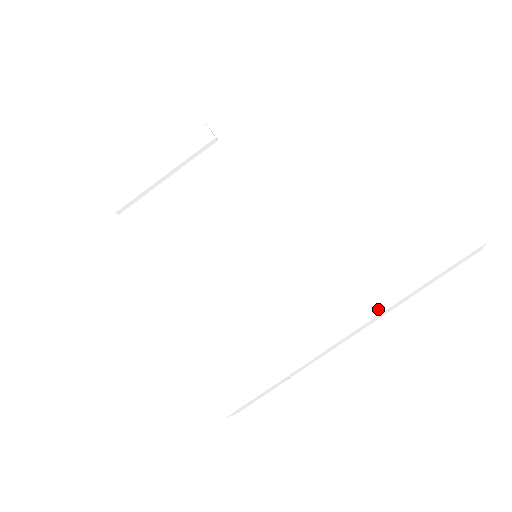
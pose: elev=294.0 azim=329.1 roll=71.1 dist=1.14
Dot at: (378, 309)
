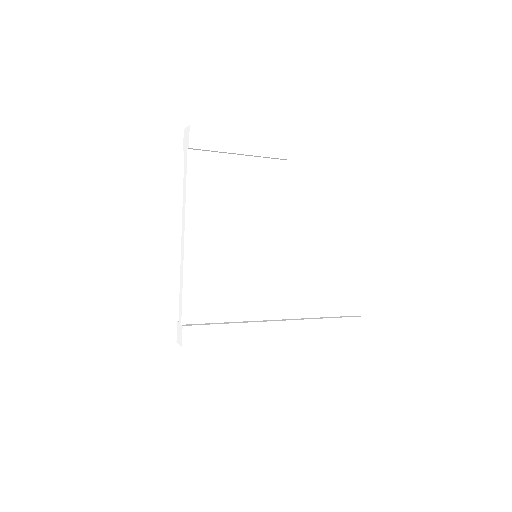
Dot at: (299, 336)
